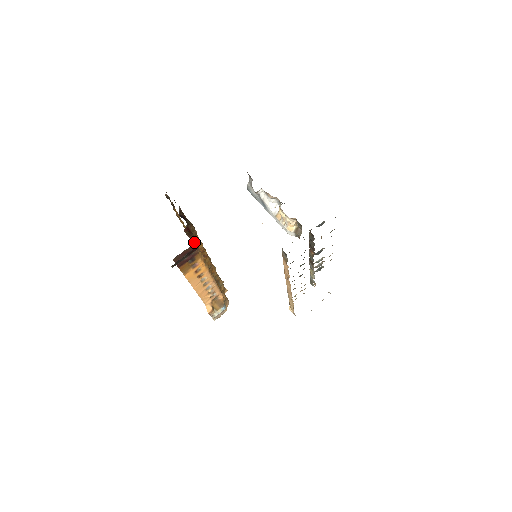
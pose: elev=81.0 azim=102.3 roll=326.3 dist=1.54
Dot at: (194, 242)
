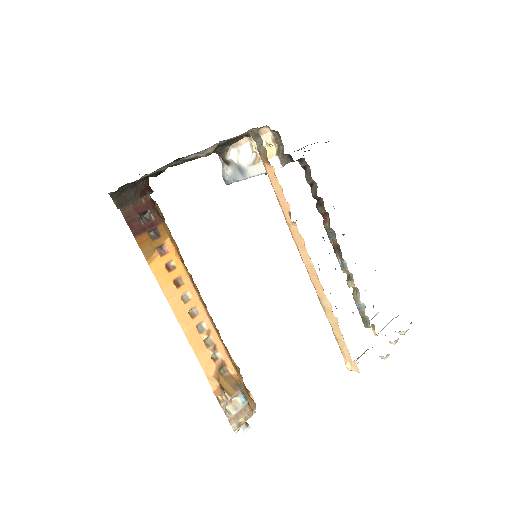
Dot at: (154, 206)
